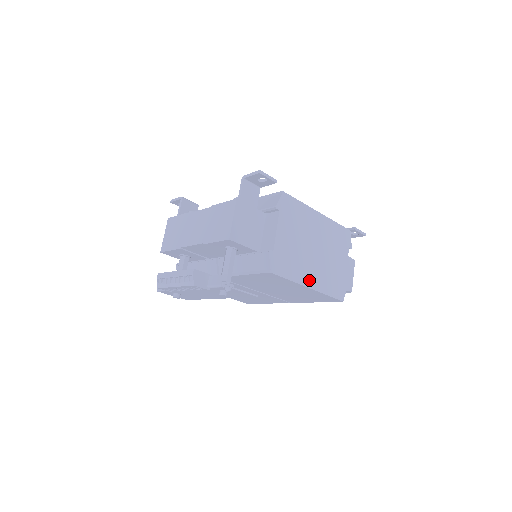
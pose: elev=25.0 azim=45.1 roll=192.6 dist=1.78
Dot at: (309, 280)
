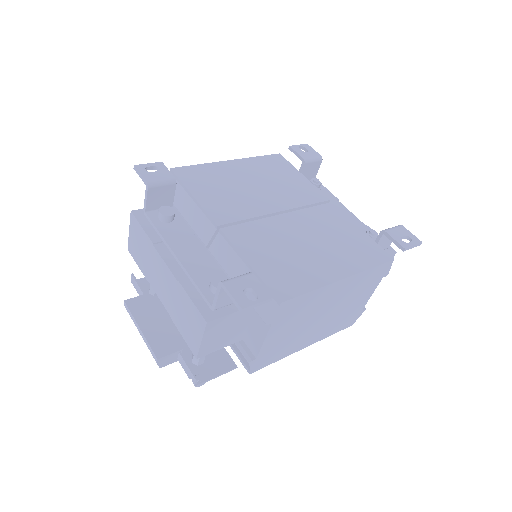
Dot at: (306, 343)
